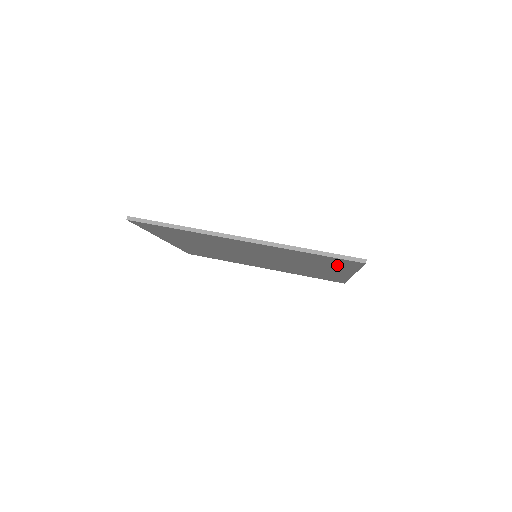
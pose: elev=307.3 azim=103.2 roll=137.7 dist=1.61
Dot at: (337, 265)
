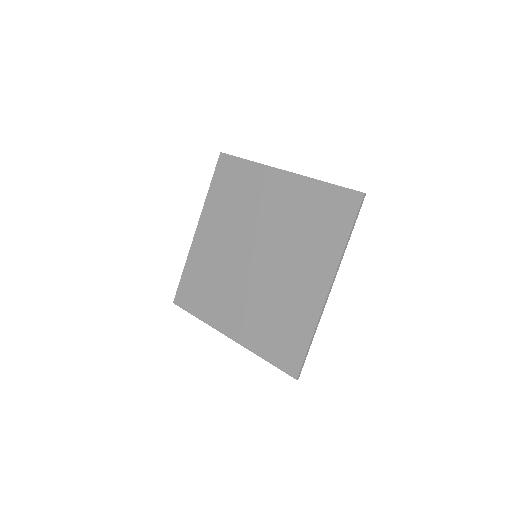
Dot at: (333, 229)
